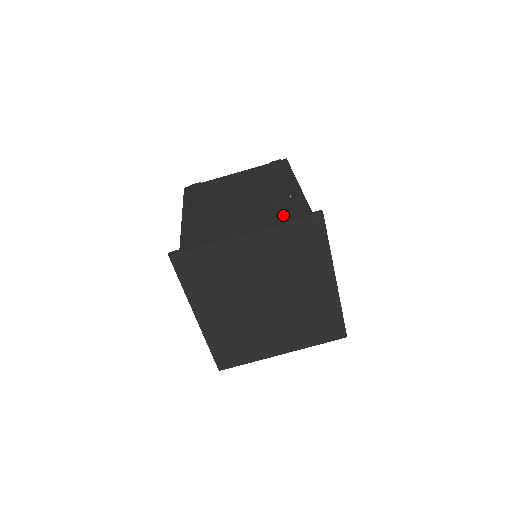
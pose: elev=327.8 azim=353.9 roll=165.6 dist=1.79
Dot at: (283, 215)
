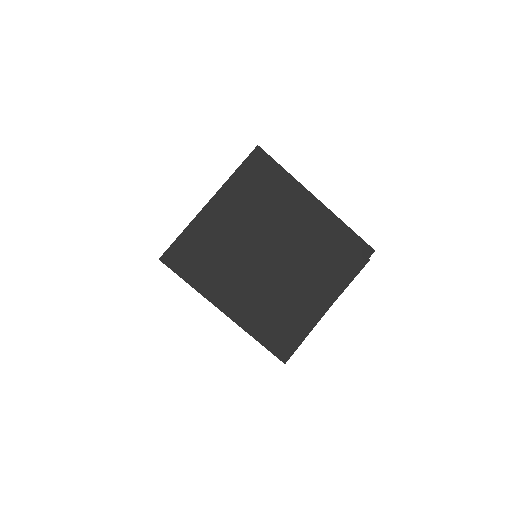
Dot at: occluded
